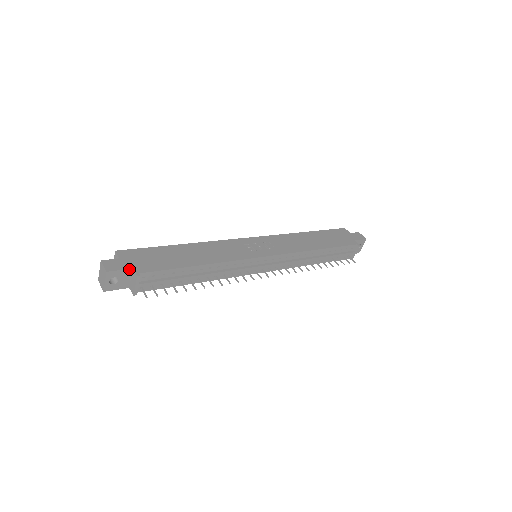
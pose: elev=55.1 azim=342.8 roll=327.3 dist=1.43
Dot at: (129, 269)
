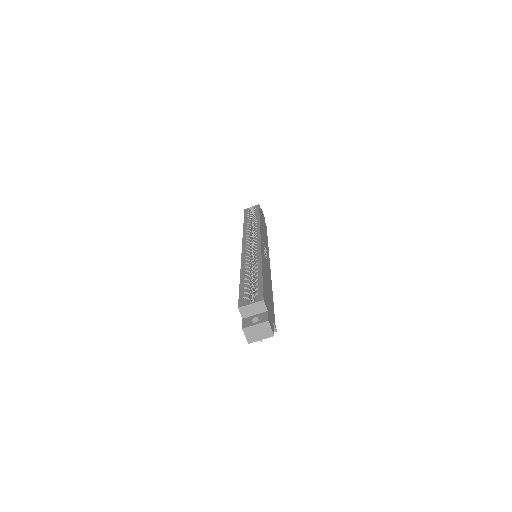
Dot at: (273, 323)
